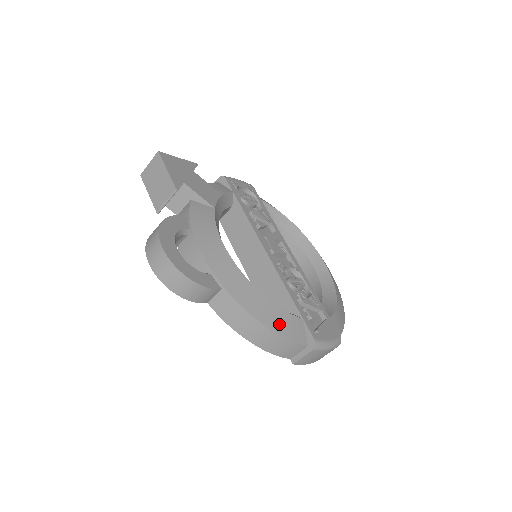
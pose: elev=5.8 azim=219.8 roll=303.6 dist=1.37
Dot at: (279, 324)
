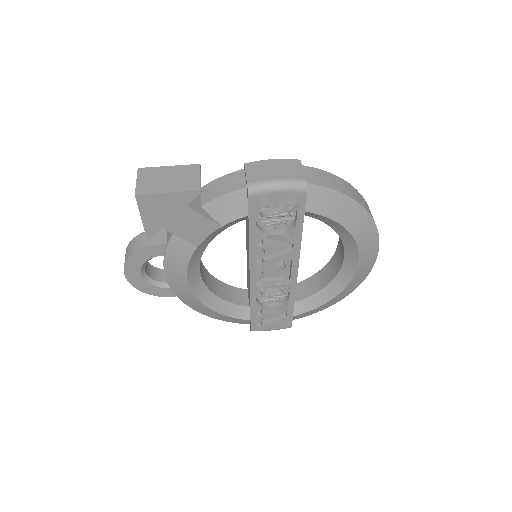
Dot at: (222, 319)
